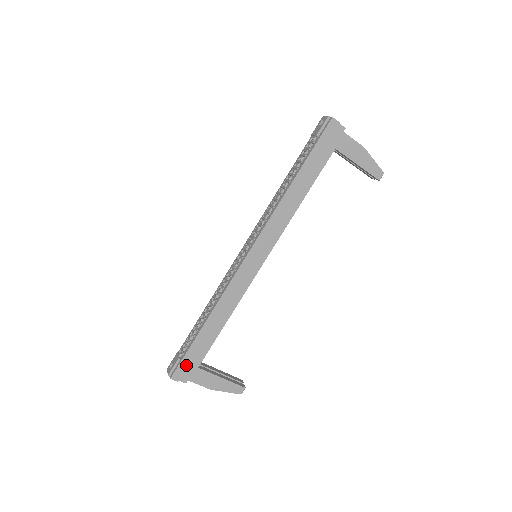
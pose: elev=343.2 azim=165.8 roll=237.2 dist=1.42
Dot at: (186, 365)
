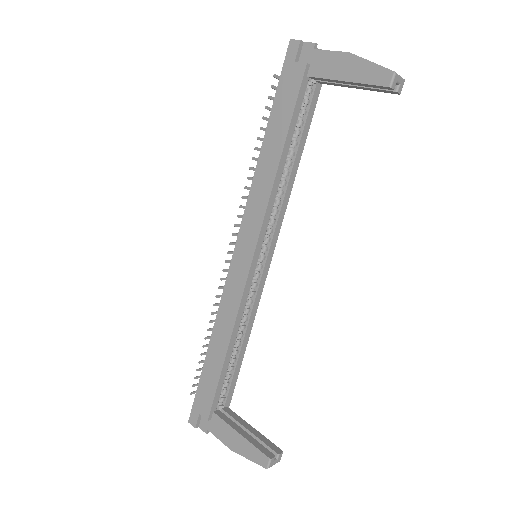
Dot at: (199, 405)
